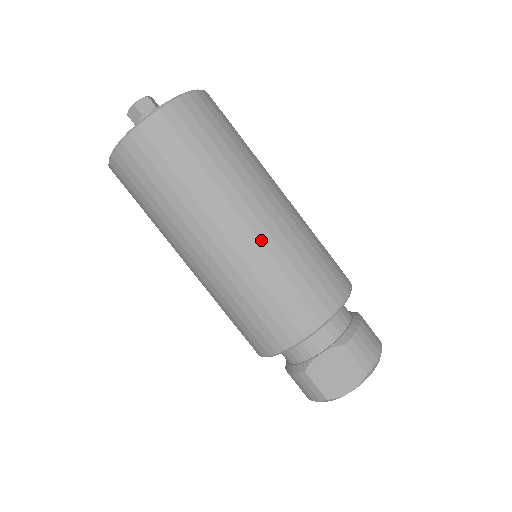
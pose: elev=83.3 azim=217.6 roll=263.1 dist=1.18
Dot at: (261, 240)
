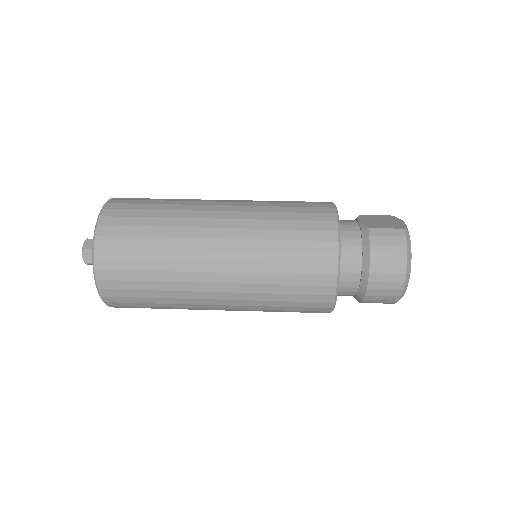
Dot at: occluded
